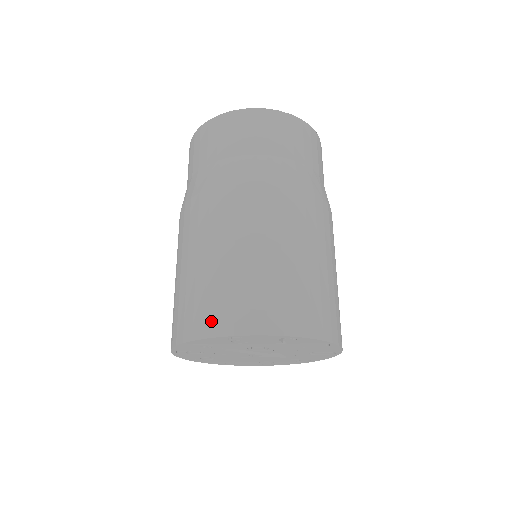
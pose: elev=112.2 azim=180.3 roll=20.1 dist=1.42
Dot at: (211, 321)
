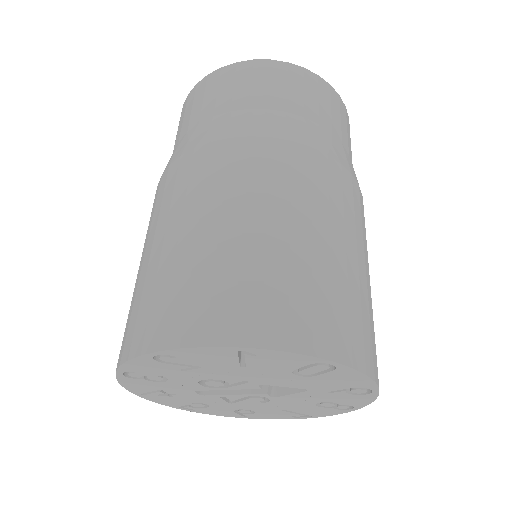
Dot at: occluded
